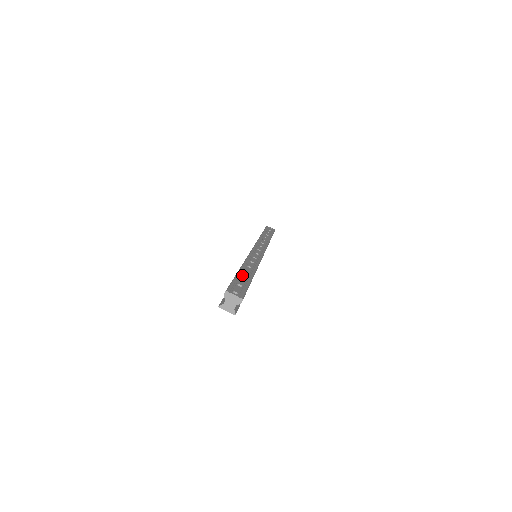
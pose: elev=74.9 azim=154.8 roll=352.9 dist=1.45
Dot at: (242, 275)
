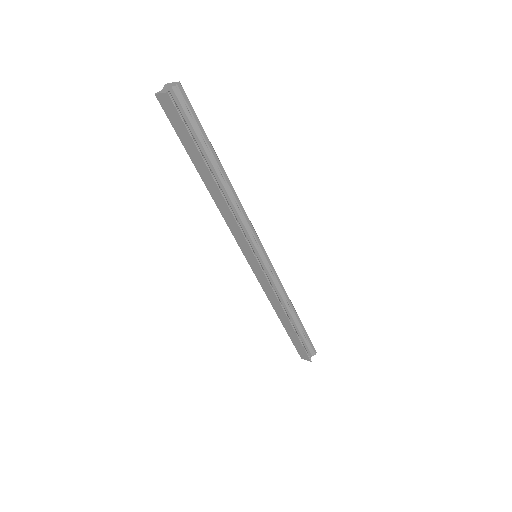
Dot at: occluded
